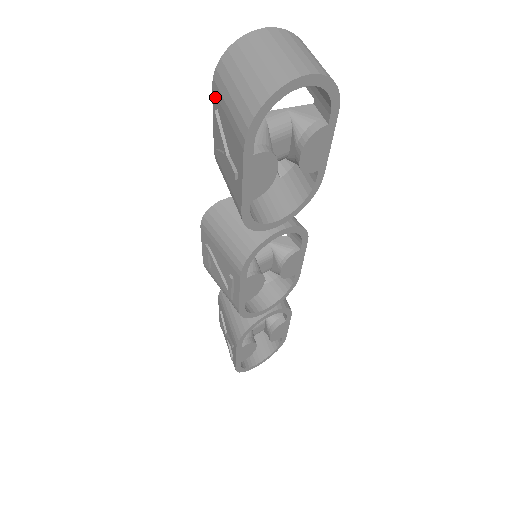
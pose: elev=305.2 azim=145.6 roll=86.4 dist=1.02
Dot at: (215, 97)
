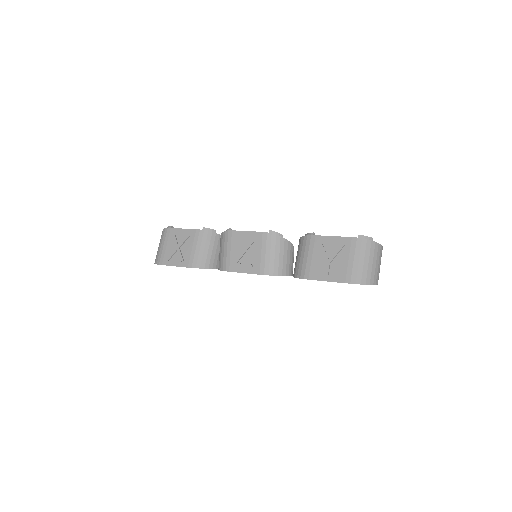
Dot at: (350, 242)
